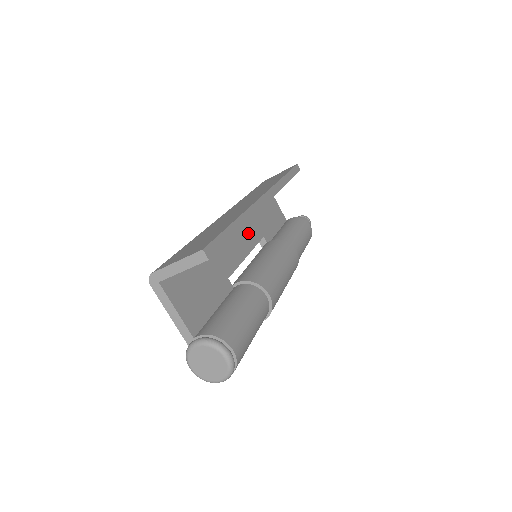
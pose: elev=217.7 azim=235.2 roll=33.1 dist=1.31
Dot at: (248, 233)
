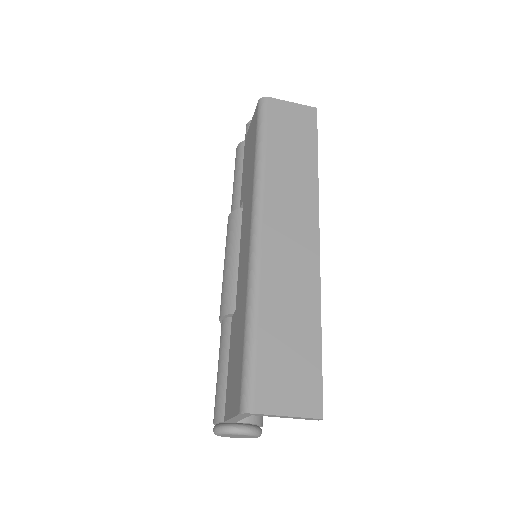
Dot at: occluded
